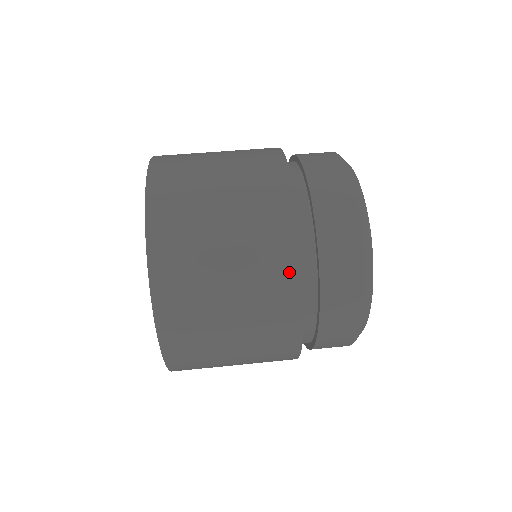
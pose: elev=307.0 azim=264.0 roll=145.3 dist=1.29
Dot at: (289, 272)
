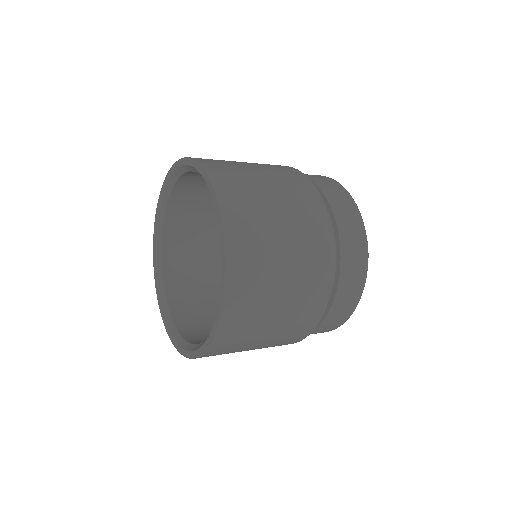
Dot at: (317, 207)
